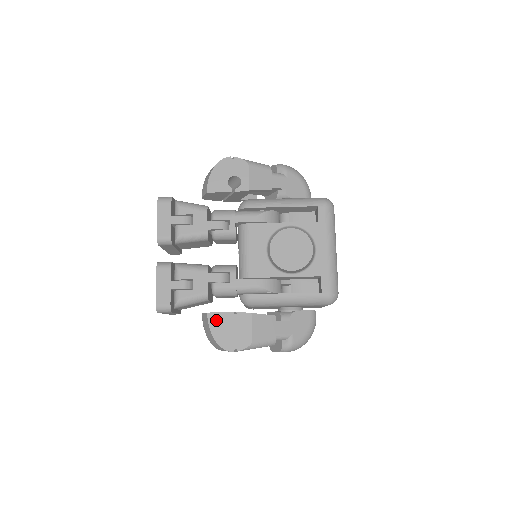
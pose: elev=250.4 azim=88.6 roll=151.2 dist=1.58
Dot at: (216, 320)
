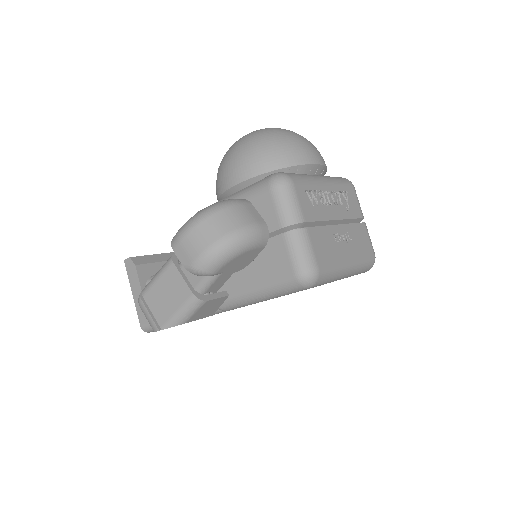
Dot at: occluded
